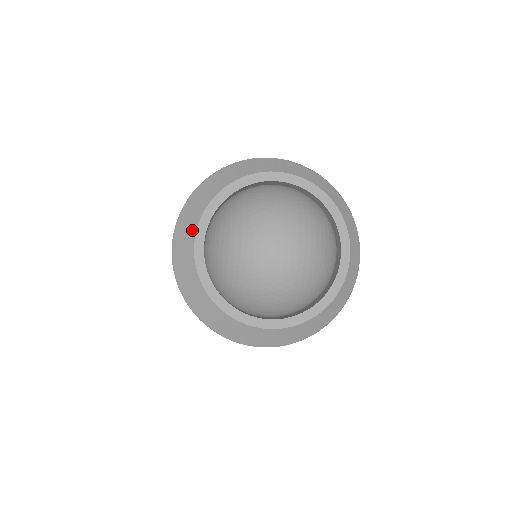
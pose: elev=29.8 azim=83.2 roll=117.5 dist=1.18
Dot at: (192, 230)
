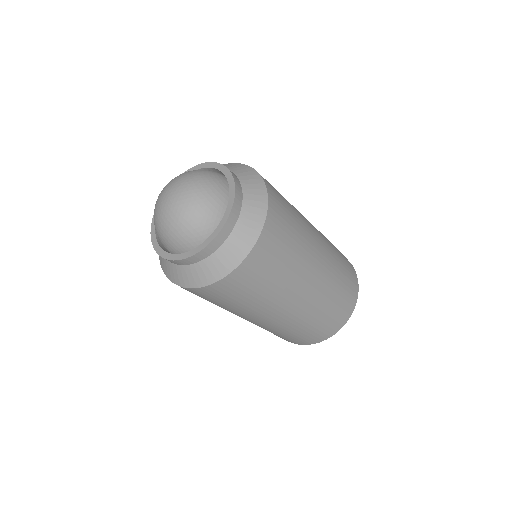
Dot at: occluded
